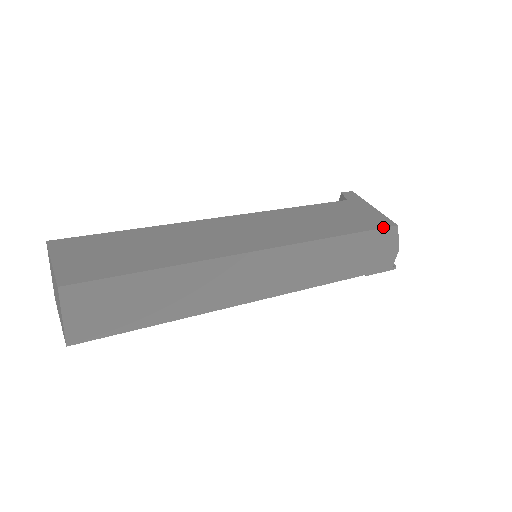
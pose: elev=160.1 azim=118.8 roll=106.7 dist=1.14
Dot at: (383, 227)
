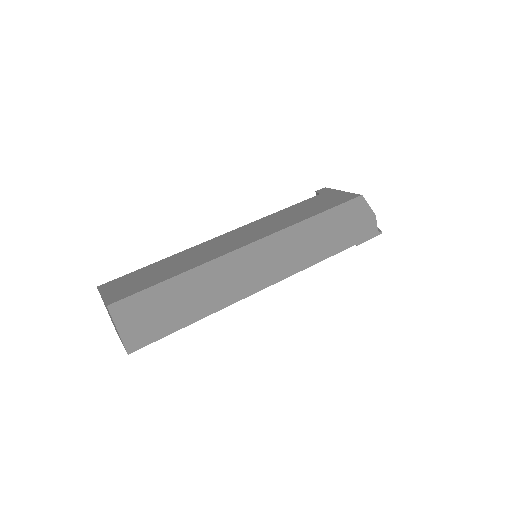
Dot at: (349, 200)
